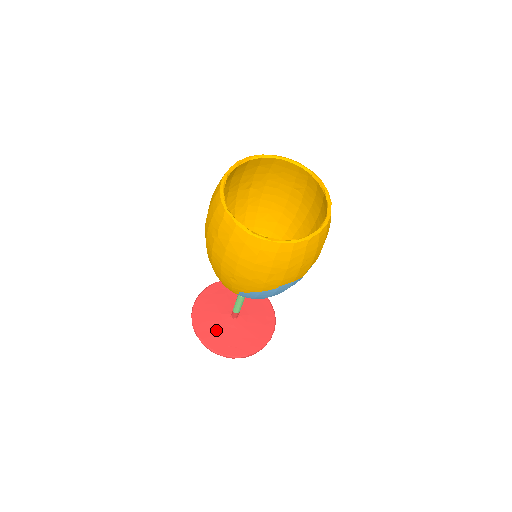
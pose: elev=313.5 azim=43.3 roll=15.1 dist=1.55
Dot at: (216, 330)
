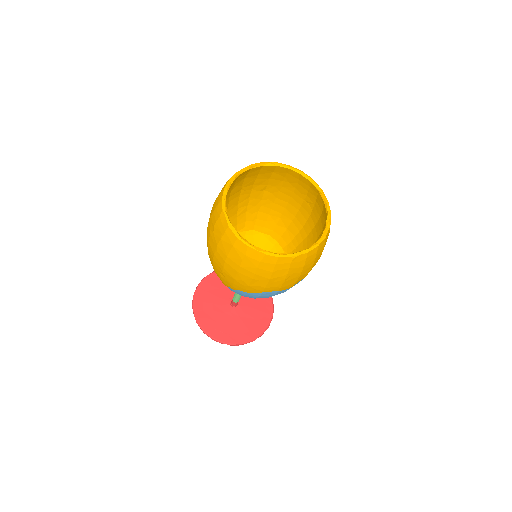
Dot at: (213, 313)
